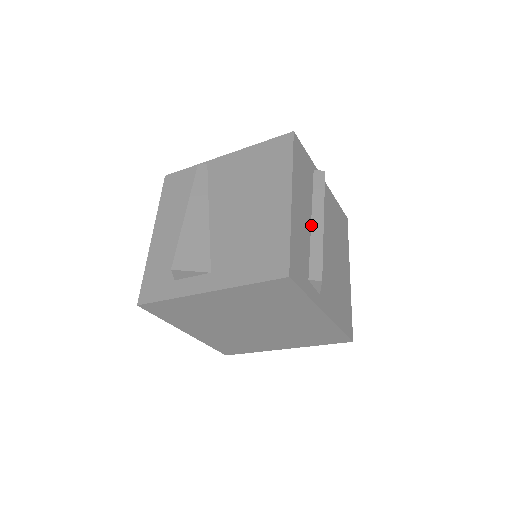
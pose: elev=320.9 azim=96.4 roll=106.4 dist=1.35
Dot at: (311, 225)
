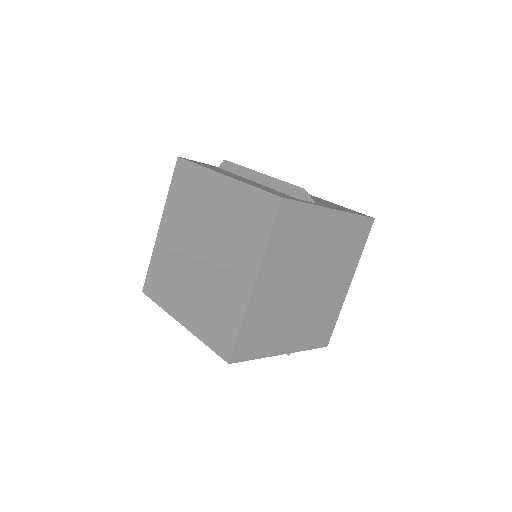
Dot at: (257, 183)
